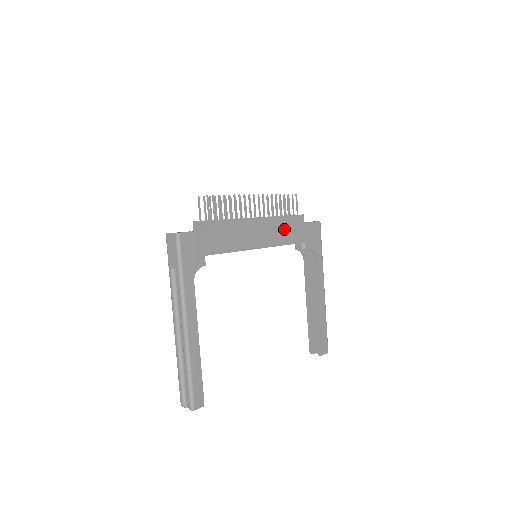
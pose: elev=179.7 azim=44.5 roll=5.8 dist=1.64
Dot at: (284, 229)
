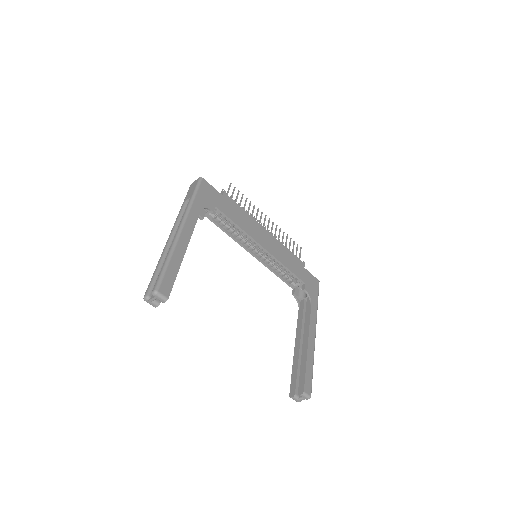
Dot at: (285, 255)
